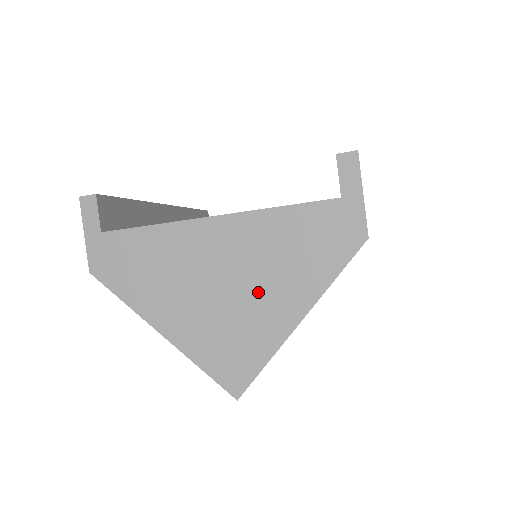
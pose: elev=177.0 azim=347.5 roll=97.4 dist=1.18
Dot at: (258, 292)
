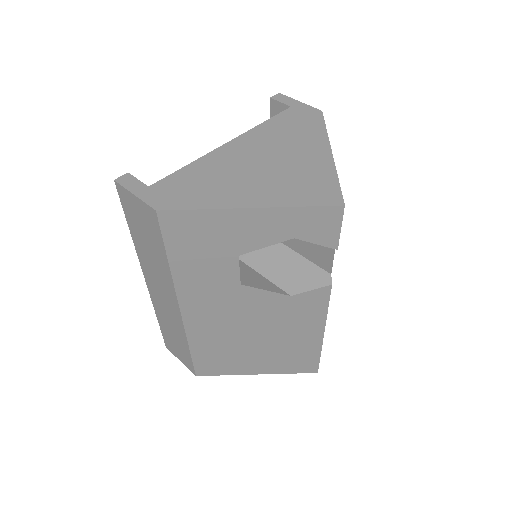
Dot at: (292, 154)
